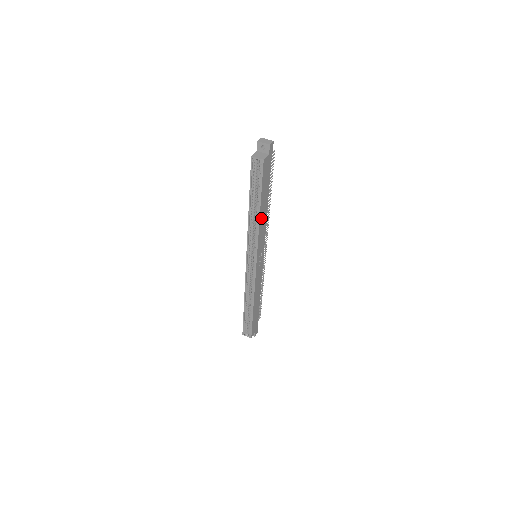
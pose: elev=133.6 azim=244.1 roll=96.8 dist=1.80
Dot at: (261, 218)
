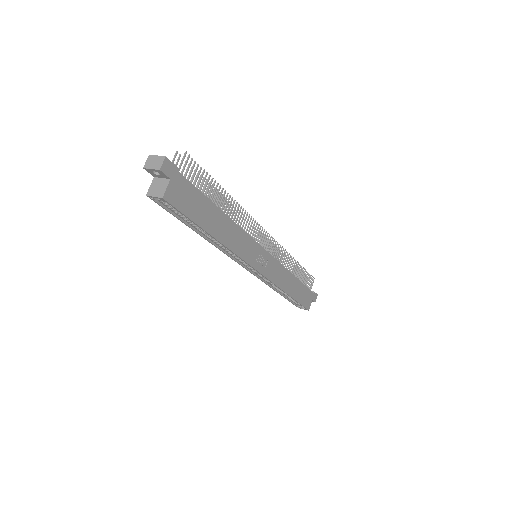
Dot at: (224, 237)
